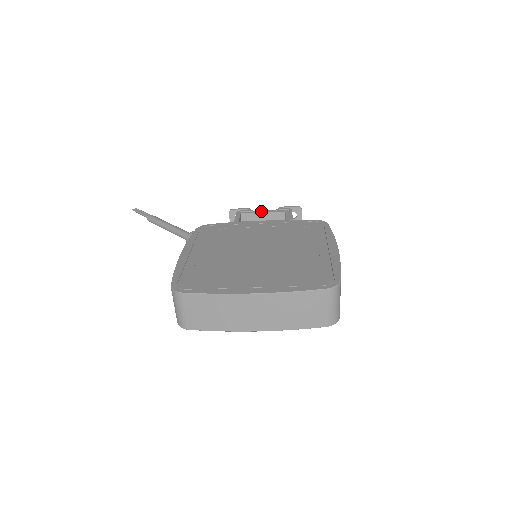
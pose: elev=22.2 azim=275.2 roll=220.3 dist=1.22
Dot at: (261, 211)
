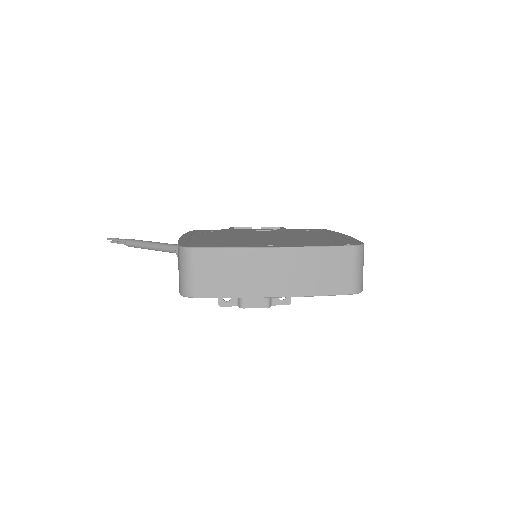
Dot at: occluded
